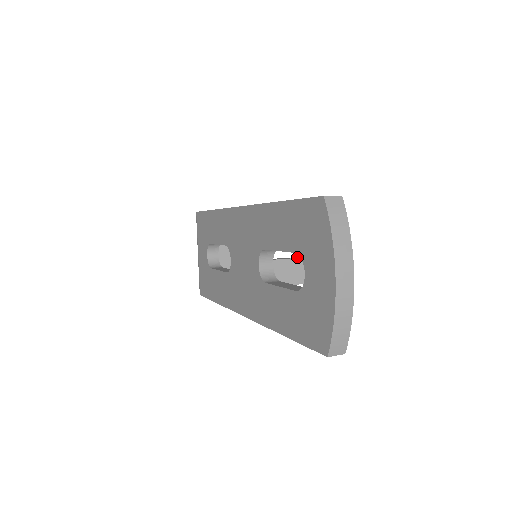
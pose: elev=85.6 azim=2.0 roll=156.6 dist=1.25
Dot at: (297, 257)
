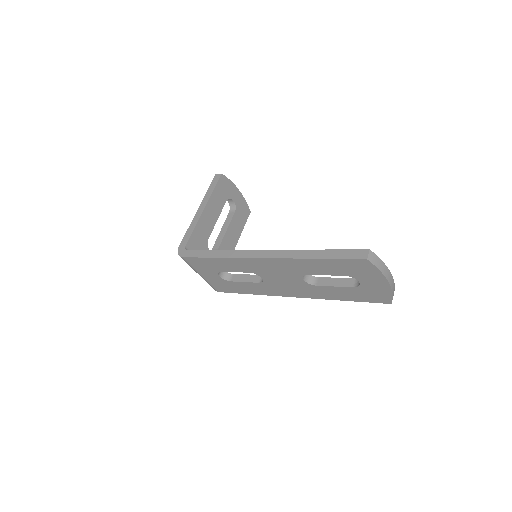
Dot at: (233, 211)
